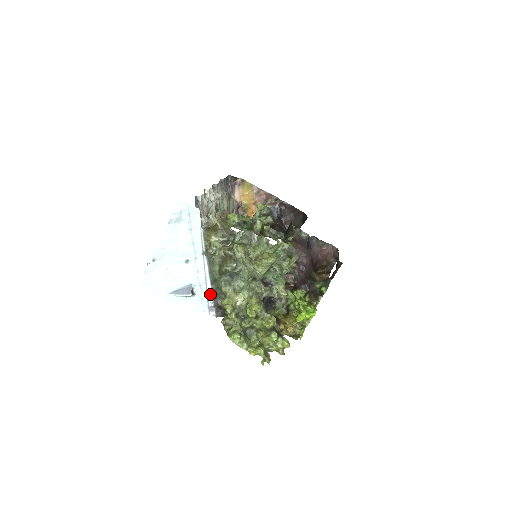
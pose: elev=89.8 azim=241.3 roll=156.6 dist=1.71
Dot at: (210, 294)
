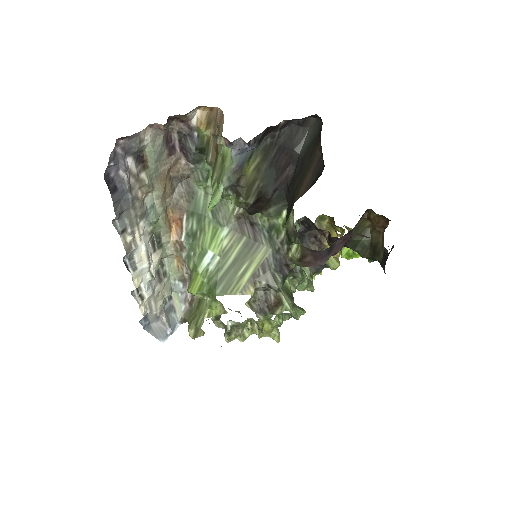
Dot at: occluded
